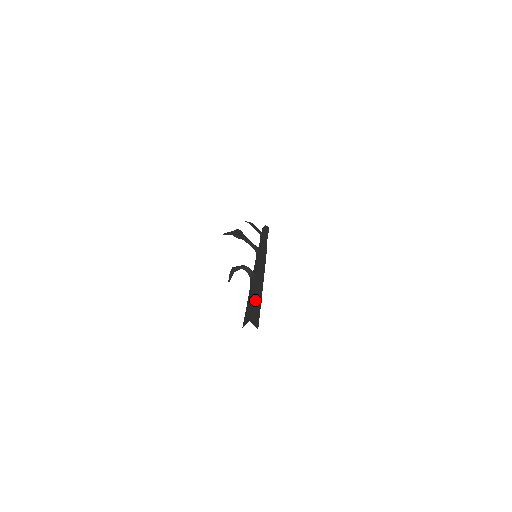
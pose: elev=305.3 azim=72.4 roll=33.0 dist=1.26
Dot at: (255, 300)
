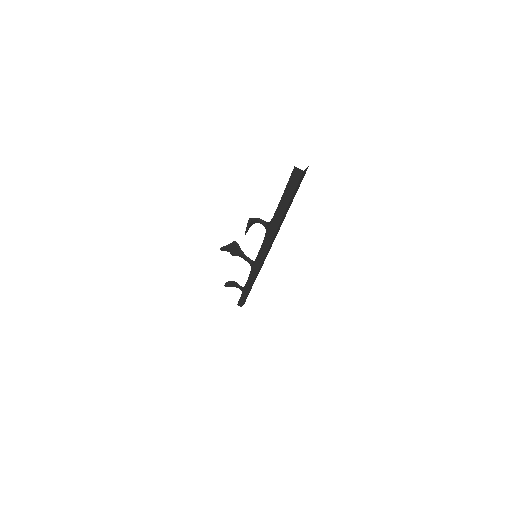
Dot at: occluded
